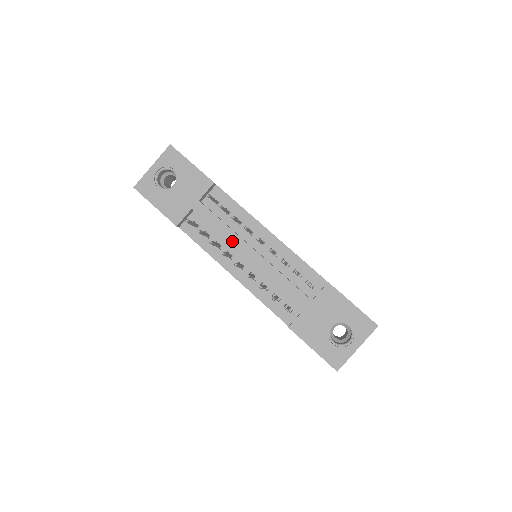
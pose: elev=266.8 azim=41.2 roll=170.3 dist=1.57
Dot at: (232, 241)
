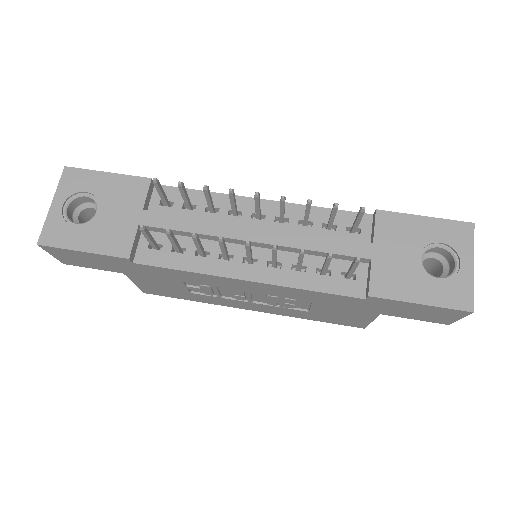
Dot at: (219, 233)
